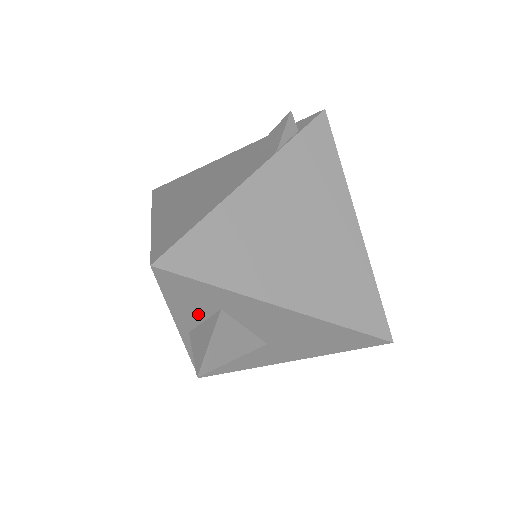
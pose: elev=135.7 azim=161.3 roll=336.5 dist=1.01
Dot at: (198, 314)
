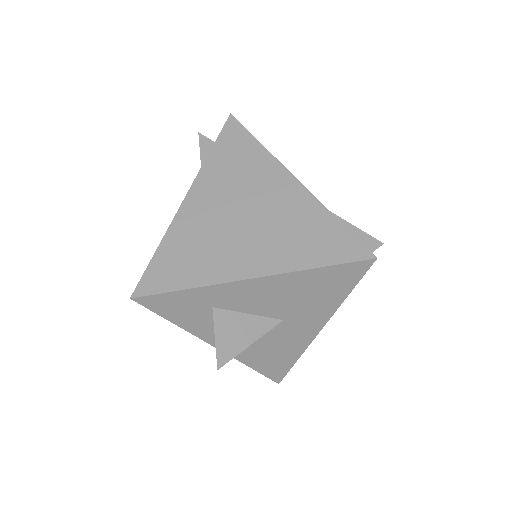
Dot at: (204, 321)
